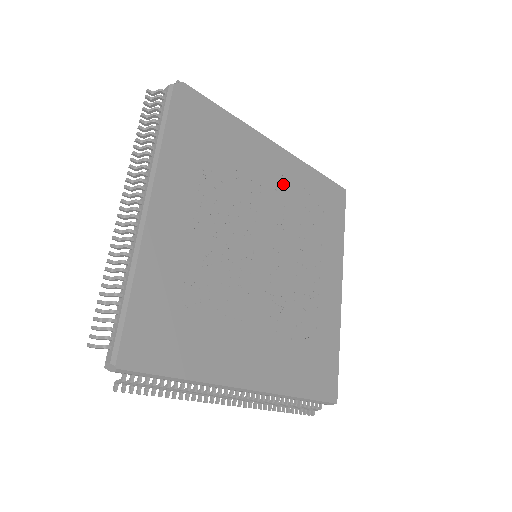
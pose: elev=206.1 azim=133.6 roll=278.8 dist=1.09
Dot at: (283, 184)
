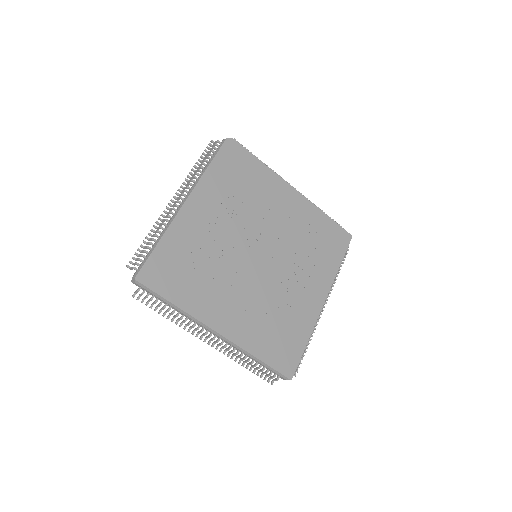
Dot at: (292, 216)
